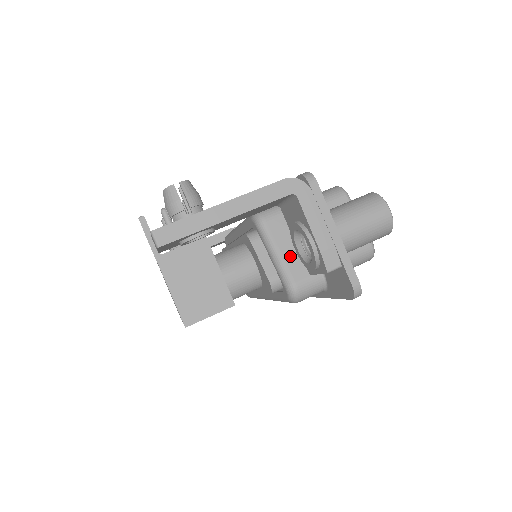
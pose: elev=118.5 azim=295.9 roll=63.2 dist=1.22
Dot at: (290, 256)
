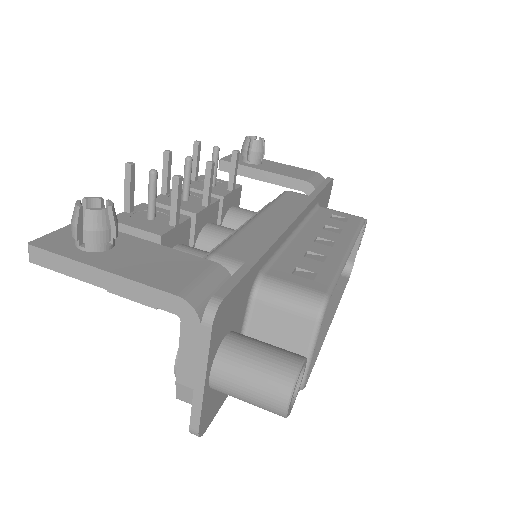
Dot at: occluded
